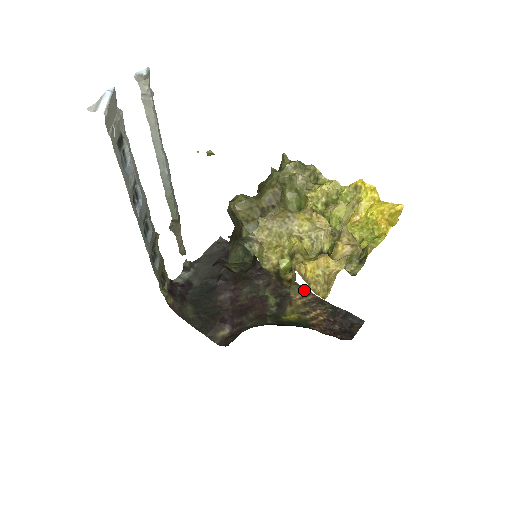
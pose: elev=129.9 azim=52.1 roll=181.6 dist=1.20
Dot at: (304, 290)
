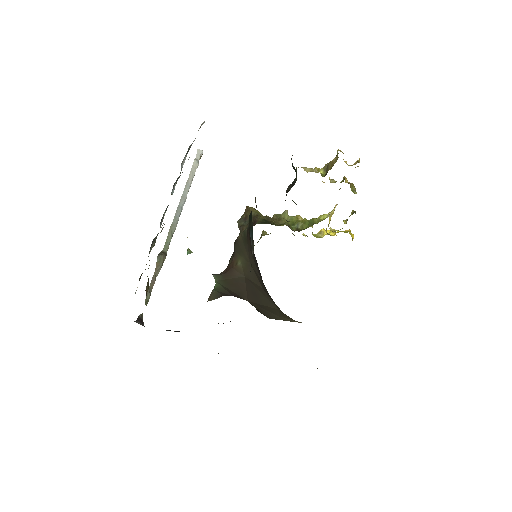
Dot at: occluded
